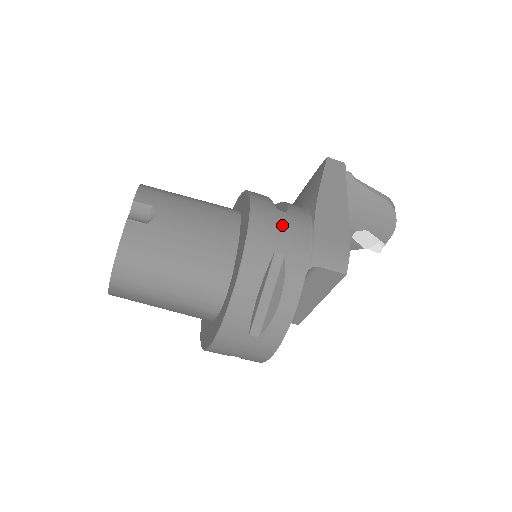
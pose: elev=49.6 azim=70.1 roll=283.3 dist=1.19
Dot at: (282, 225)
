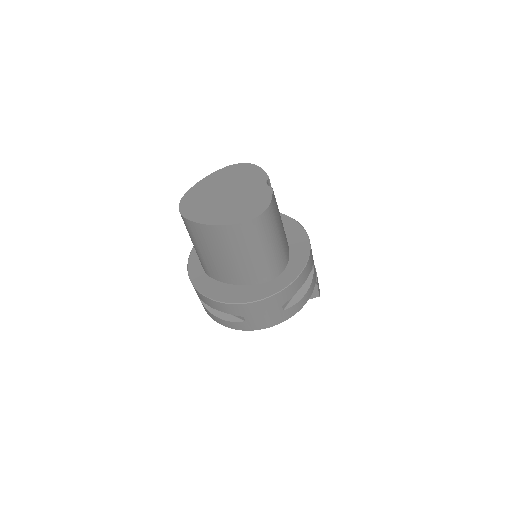
Dot at: occluded
